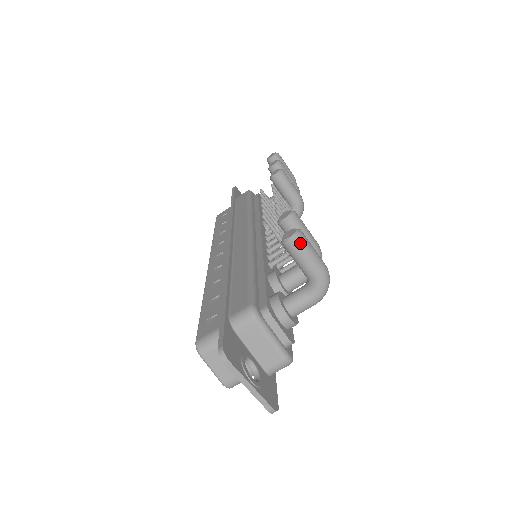
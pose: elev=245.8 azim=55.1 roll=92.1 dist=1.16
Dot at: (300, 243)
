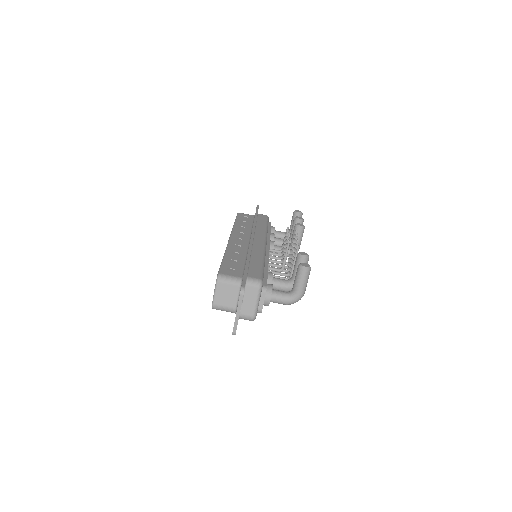
Dot at: (307, 273)
